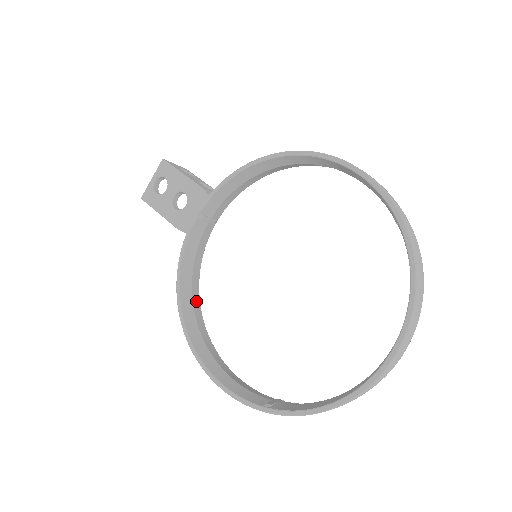
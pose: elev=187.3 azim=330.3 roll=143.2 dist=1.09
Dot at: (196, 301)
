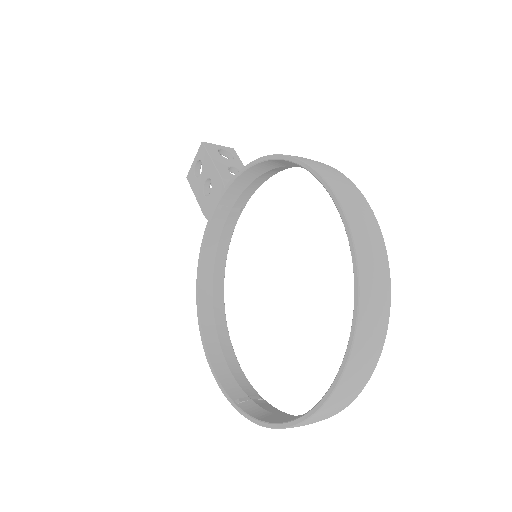
Dot at: (218, 283)
